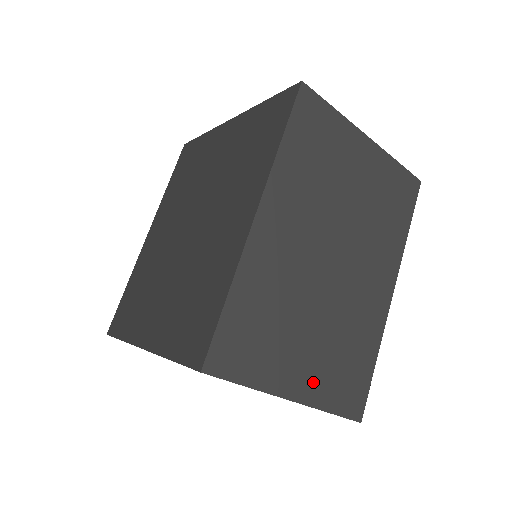
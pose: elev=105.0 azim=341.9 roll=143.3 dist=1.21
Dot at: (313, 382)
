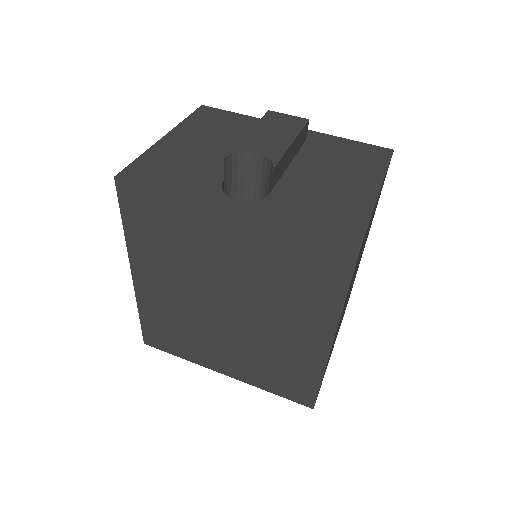
Dot at: occluded
